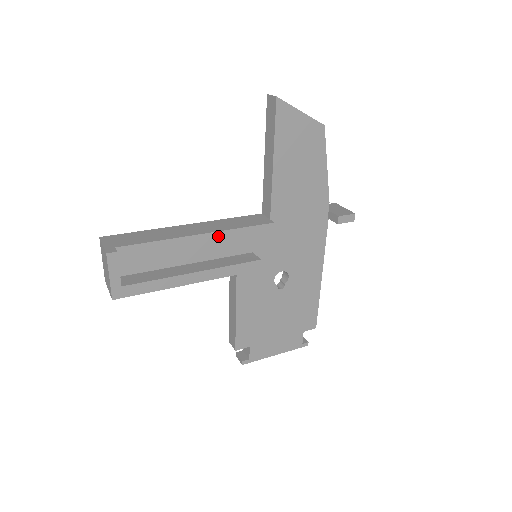
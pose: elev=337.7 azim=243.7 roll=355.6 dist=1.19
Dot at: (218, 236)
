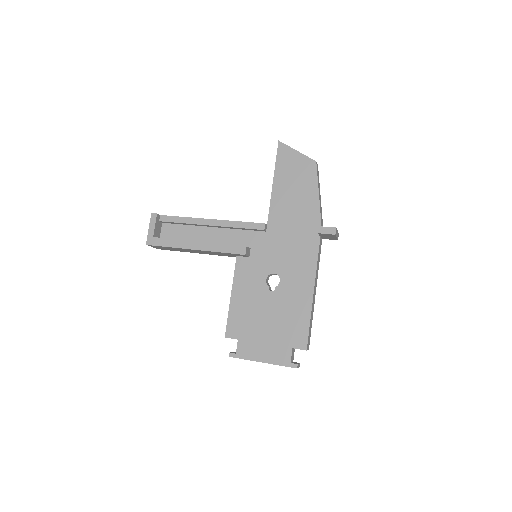
Dot at: (222, 224)
